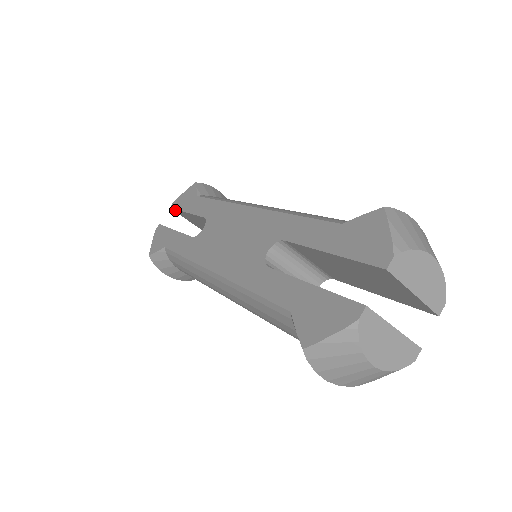
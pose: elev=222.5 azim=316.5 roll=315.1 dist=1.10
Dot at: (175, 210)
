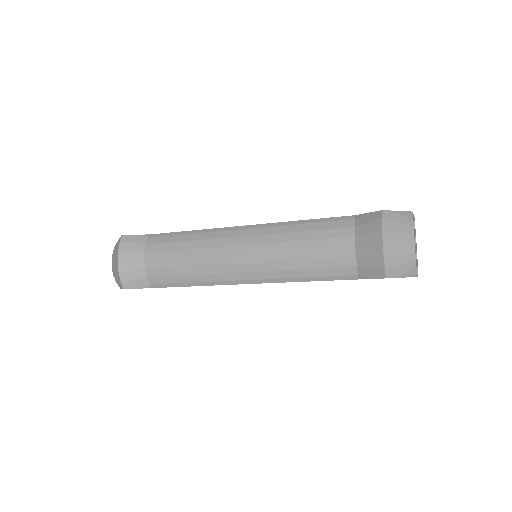
Dot at: occluded
